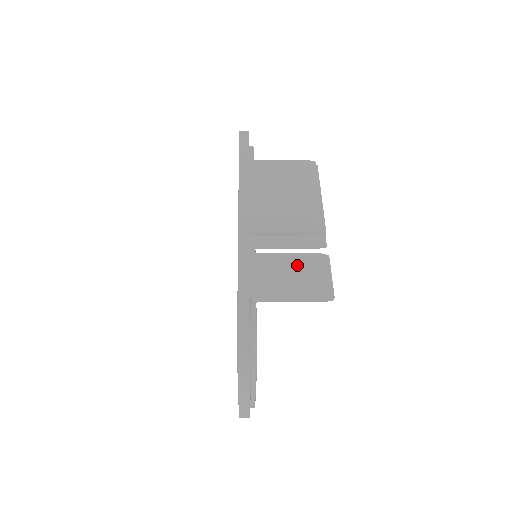
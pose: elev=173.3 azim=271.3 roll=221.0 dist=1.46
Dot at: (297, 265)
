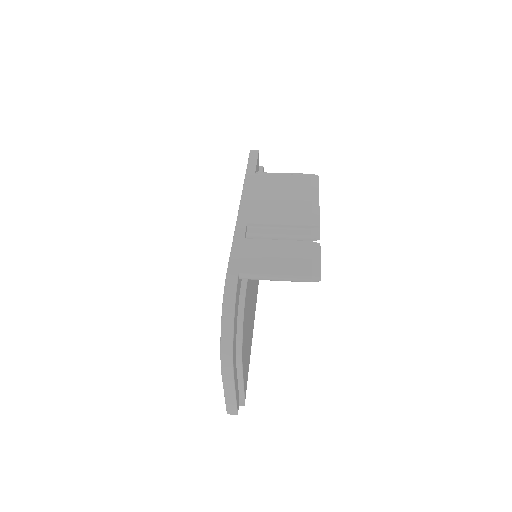
Dot at: (288, 249)
